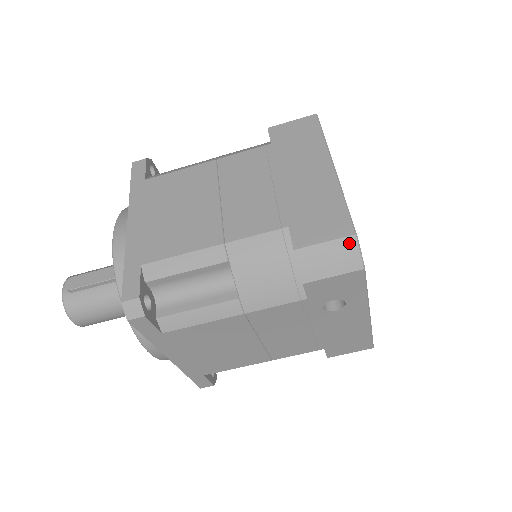
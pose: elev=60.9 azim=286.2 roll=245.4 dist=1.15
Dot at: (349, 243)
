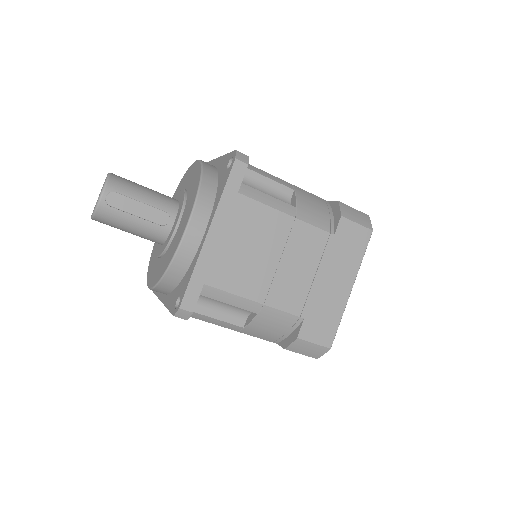
Dot at: (324, 350)
